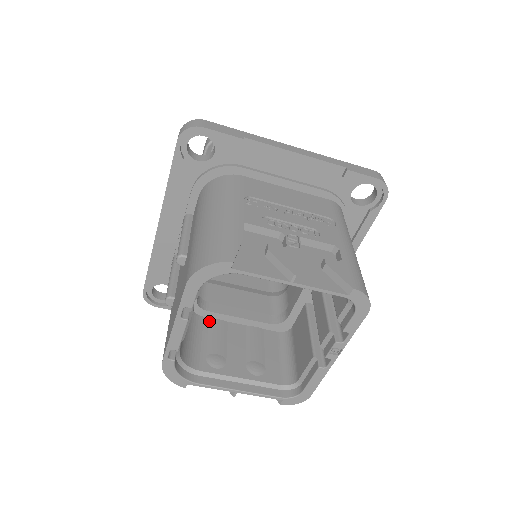
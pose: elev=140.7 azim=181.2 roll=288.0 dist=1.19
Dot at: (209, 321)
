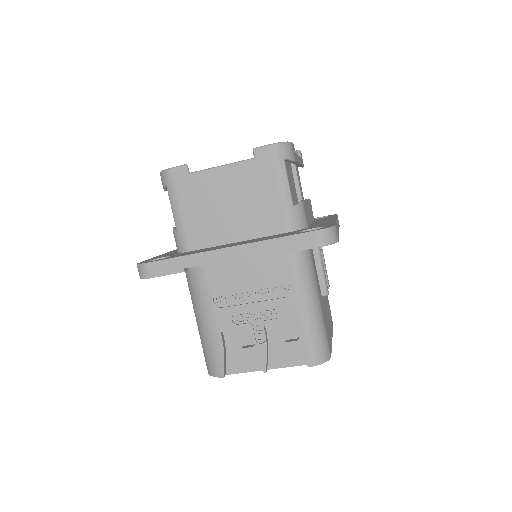
Dot at: occluded
